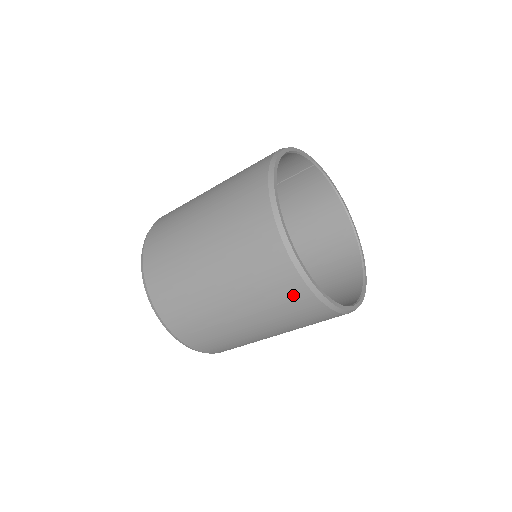
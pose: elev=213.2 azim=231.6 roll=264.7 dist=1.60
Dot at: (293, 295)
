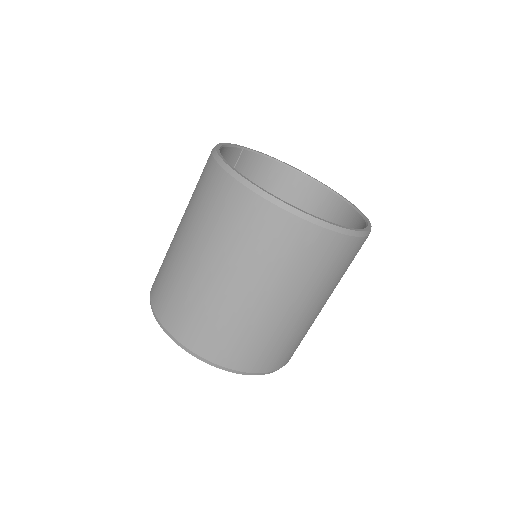
Dot at: (322, 248)
